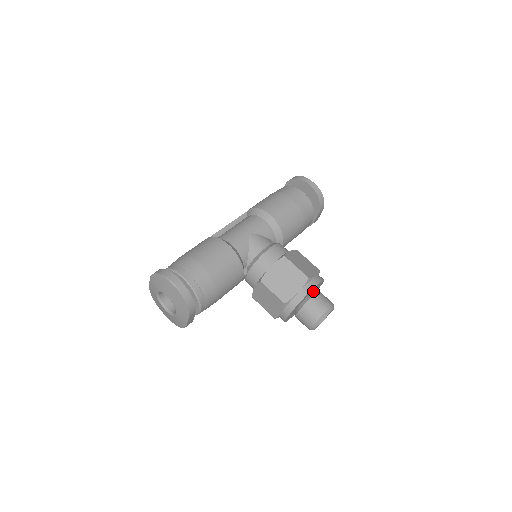
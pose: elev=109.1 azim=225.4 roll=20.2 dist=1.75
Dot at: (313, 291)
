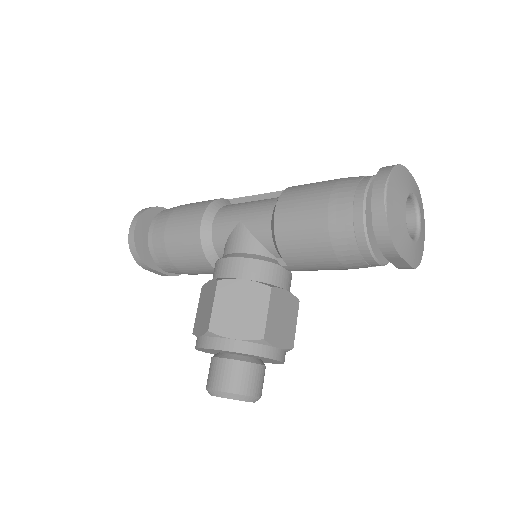
Dot at: (236, 354)
